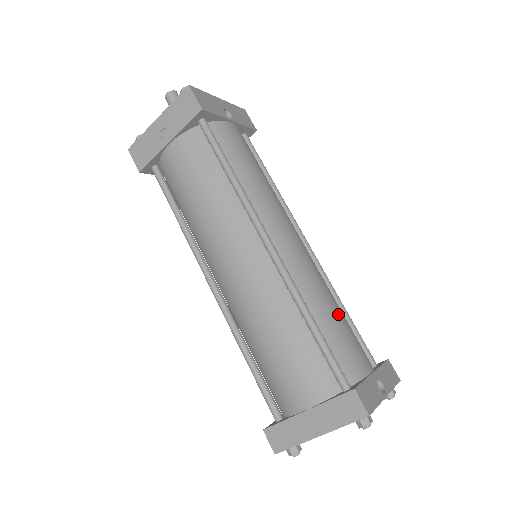
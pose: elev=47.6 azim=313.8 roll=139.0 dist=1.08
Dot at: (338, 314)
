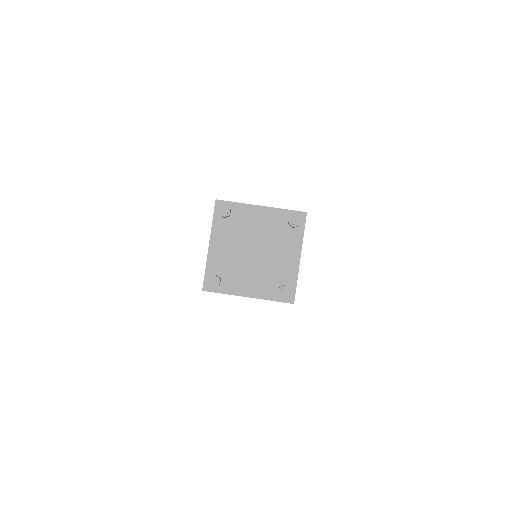
Dot at: occluded
